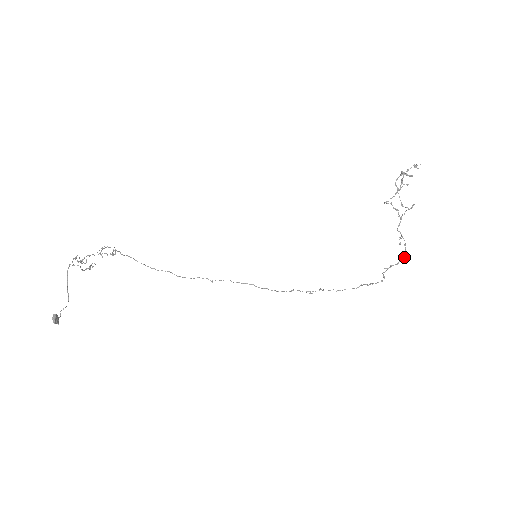
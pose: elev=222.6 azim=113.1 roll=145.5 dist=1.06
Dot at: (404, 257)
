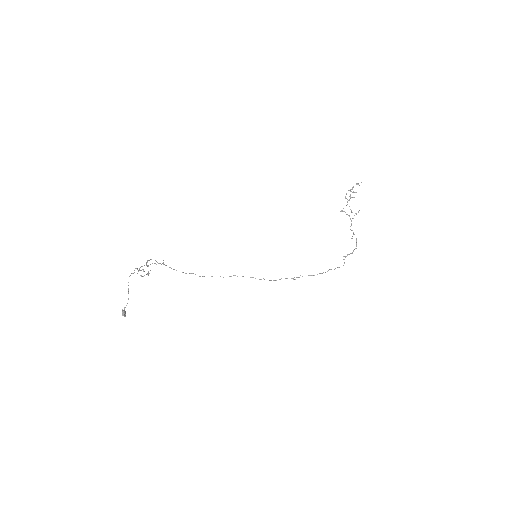
Dot at: occluded
